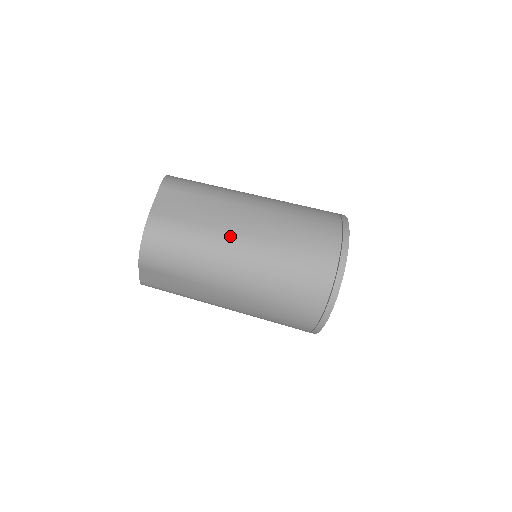
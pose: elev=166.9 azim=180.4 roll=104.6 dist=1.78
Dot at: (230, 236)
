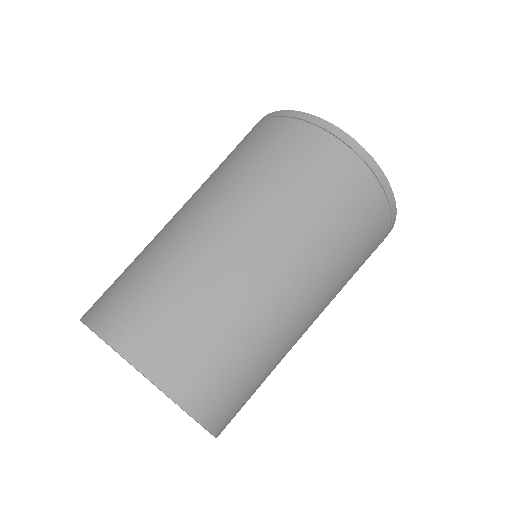
Dot at: (270, 291)
